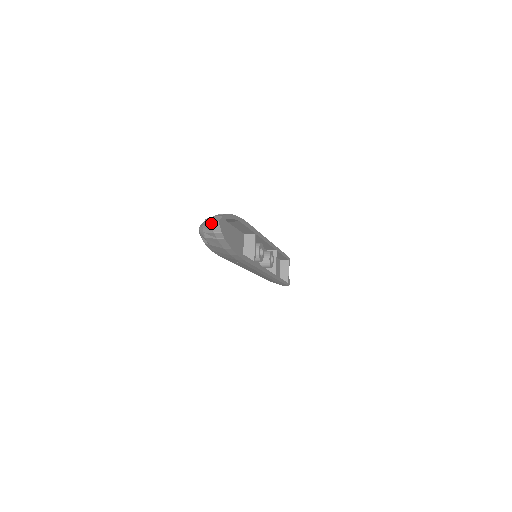
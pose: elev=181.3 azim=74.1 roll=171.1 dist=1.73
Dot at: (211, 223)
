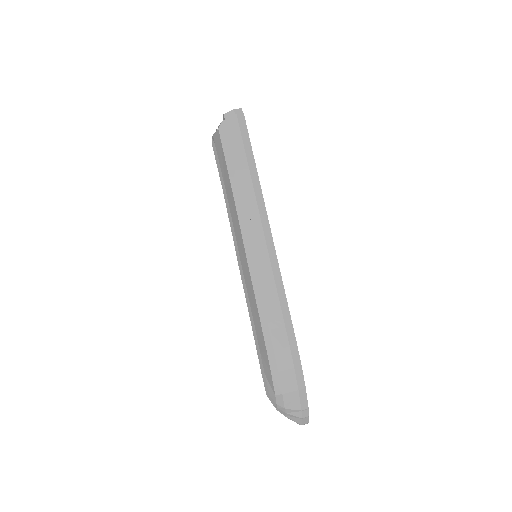
Dot at: occluded
